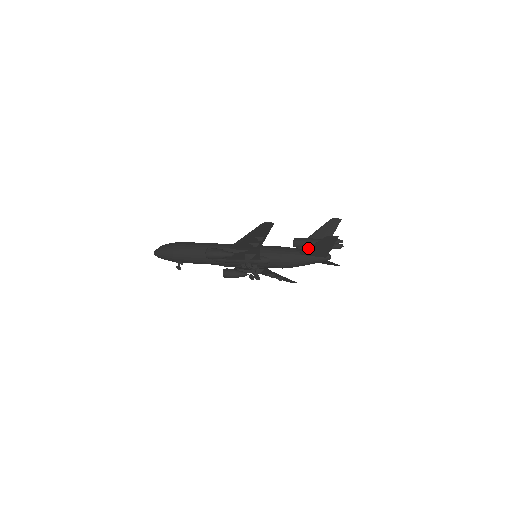
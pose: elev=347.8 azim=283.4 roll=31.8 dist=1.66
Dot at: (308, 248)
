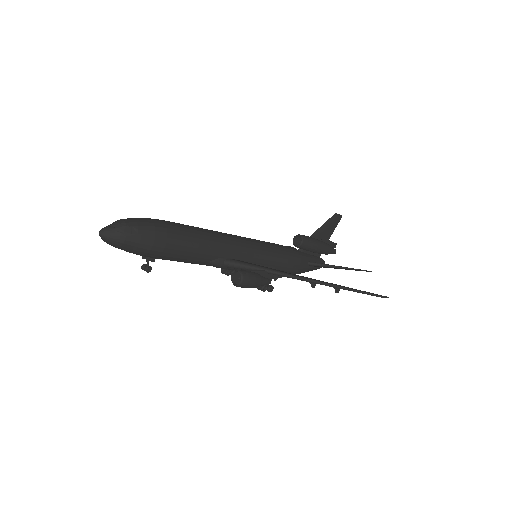
Dot at: (326, 266)
